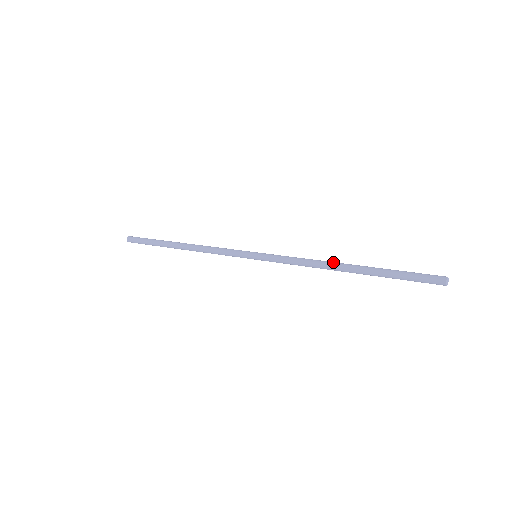
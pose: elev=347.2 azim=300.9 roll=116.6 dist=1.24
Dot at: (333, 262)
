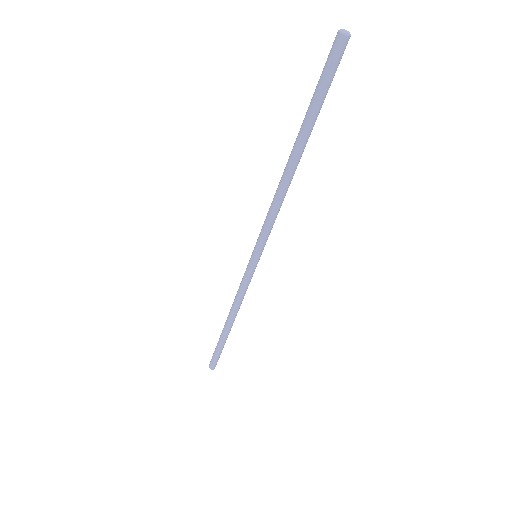
Dot at: (283, 173)
